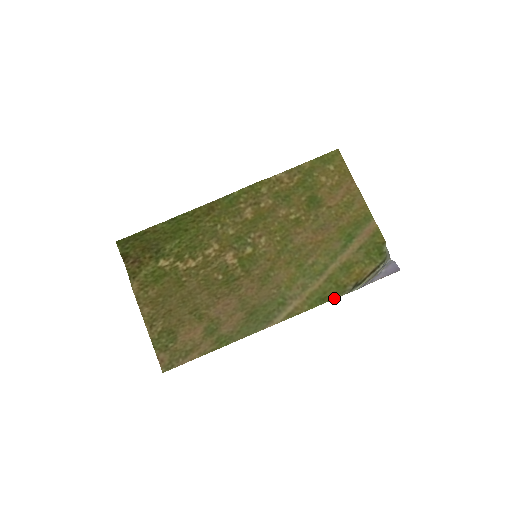
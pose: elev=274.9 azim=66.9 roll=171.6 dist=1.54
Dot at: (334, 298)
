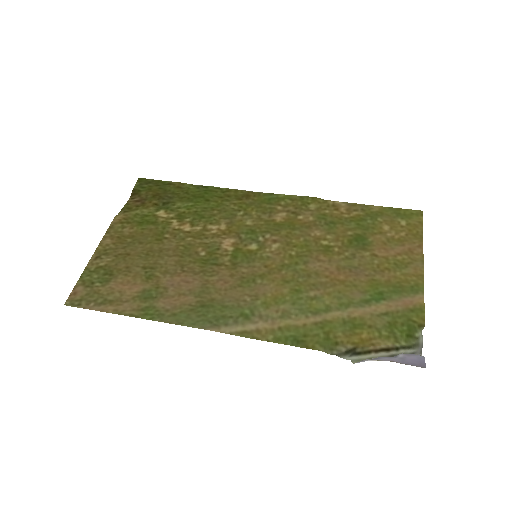
Dot at: (313, 348)
